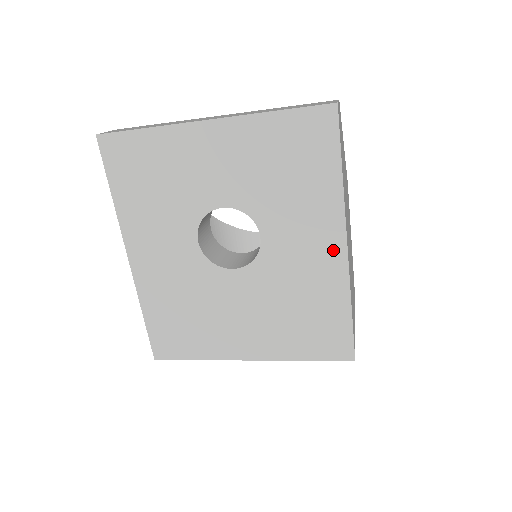
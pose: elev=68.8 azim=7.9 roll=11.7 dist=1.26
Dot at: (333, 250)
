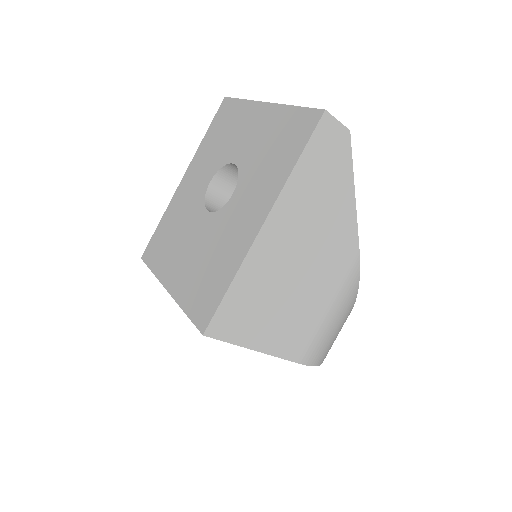
Dot at: (254, 224)
